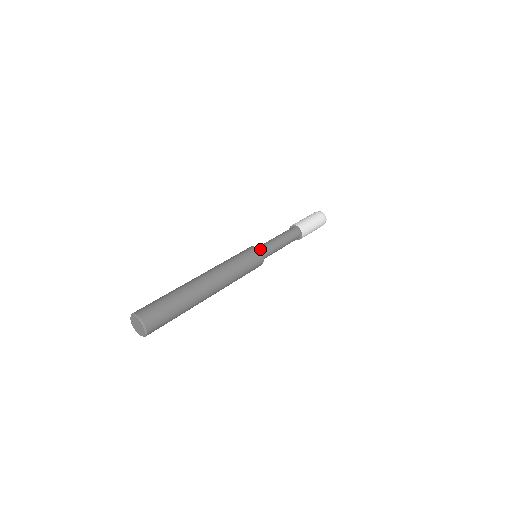
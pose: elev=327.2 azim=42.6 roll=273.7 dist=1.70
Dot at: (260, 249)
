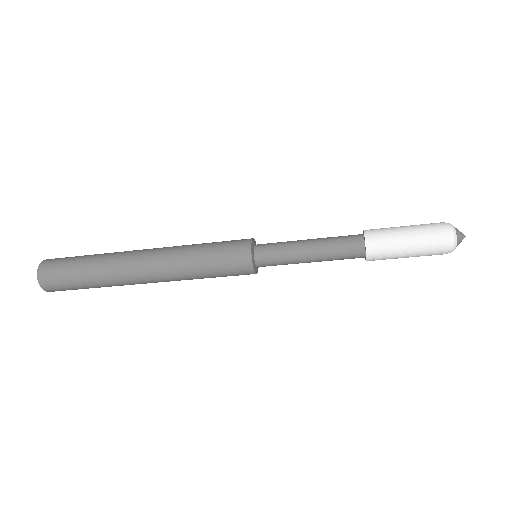
Dot at: occluded
